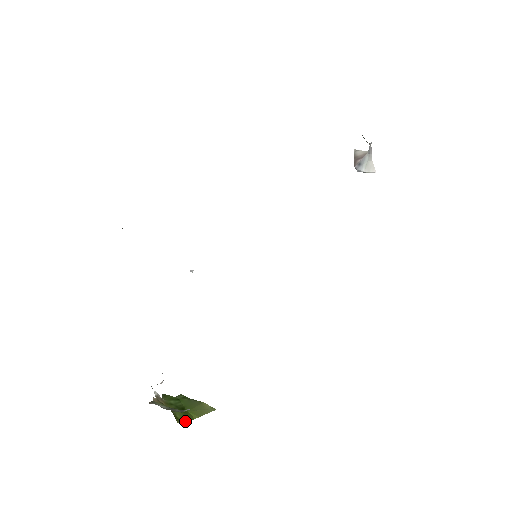
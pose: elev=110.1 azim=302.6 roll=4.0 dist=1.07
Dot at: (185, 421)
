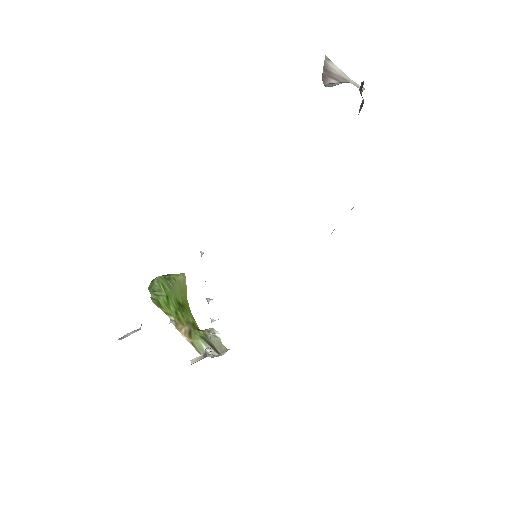
Dot at: (191, 314)
